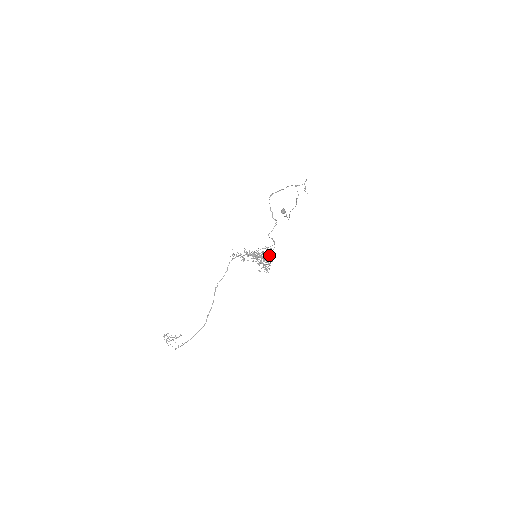
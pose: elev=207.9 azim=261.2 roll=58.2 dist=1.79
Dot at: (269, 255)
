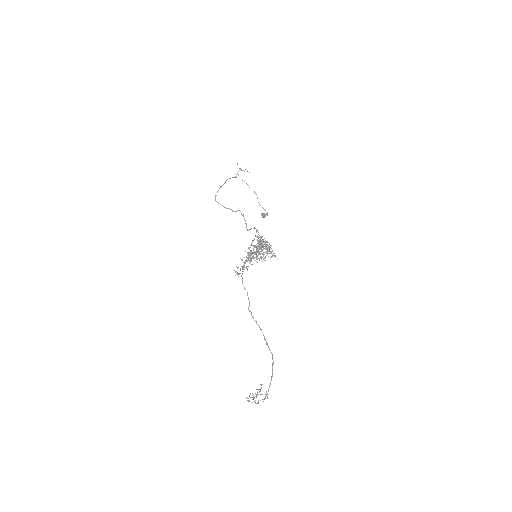
Dot at: (261, 242)
